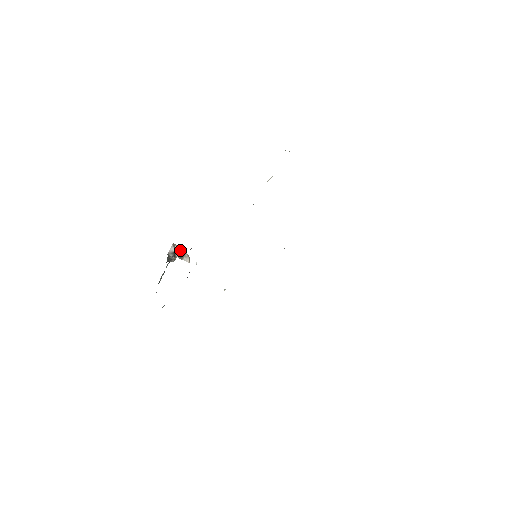
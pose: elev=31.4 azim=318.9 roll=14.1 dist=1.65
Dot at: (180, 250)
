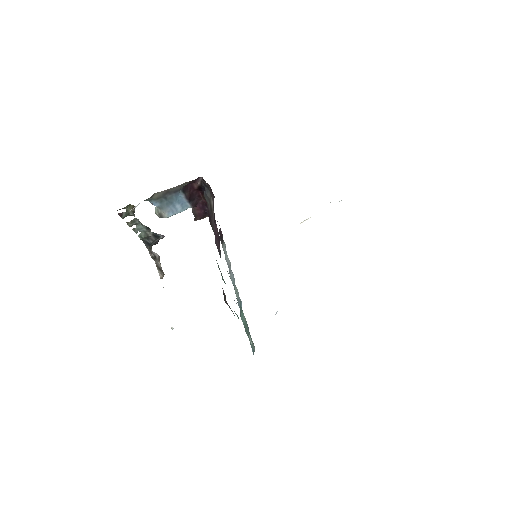
Dot at: (160, 267)
